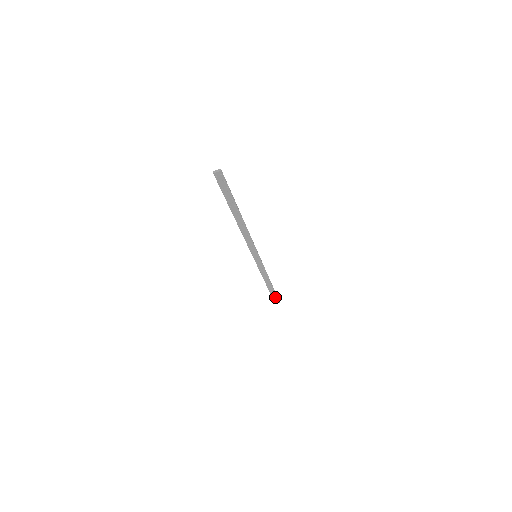
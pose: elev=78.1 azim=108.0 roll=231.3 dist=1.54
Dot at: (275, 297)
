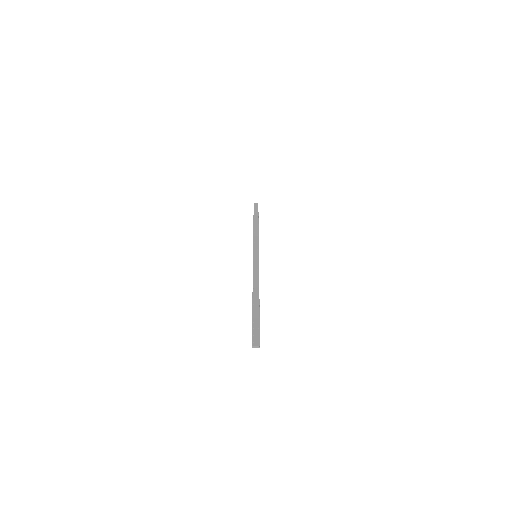
Dot at: (256, 211)
